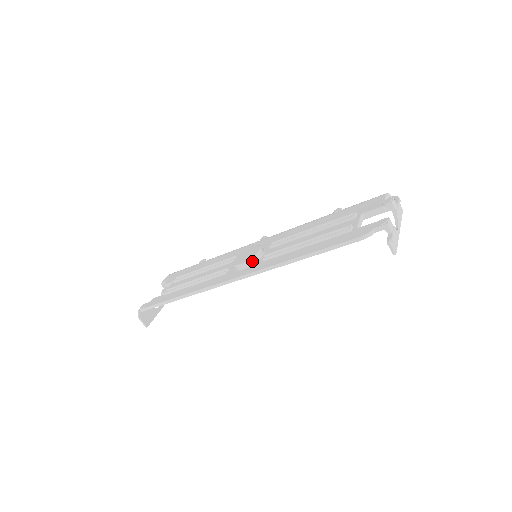
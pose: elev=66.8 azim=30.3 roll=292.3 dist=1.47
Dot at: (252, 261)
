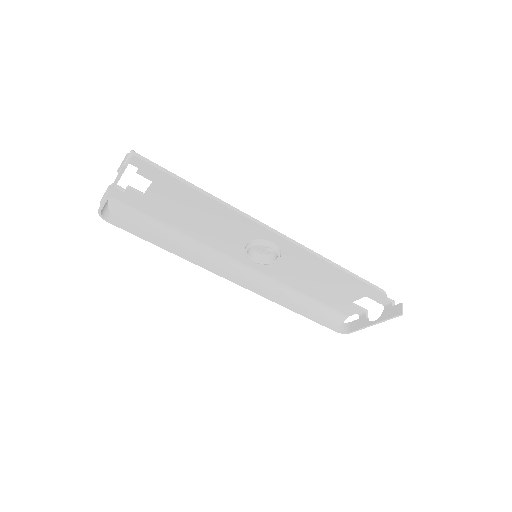
Dot at: occluded
